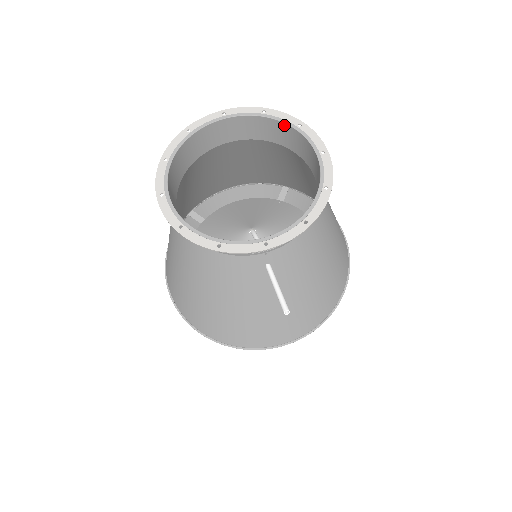
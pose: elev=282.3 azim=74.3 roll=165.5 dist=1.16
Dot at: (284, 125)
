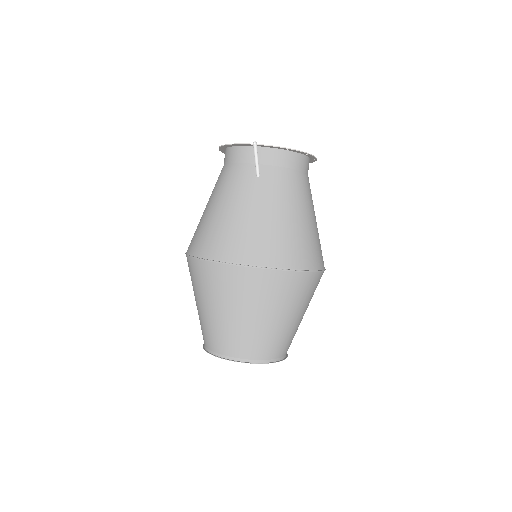
Dot at: occluded
